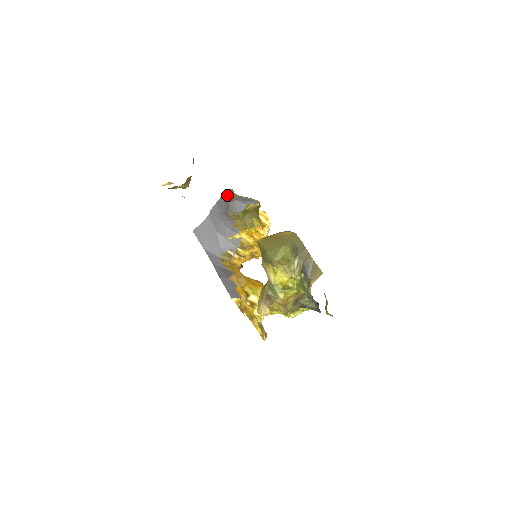
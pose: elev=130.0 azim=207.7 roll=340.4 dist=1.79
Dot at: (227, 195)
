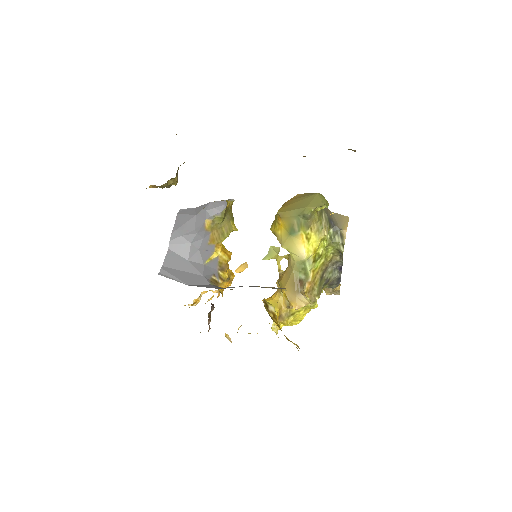
Dot at: (186, 212)
